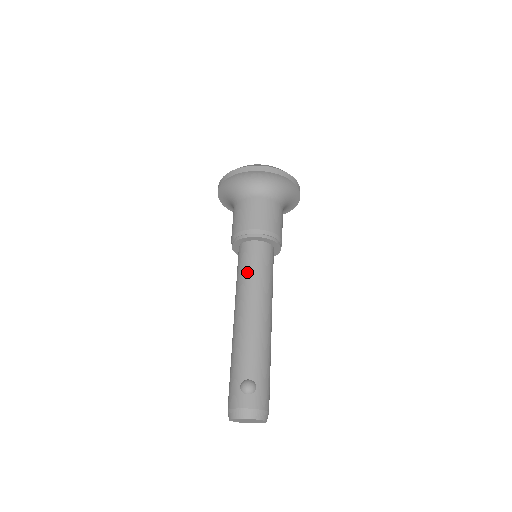
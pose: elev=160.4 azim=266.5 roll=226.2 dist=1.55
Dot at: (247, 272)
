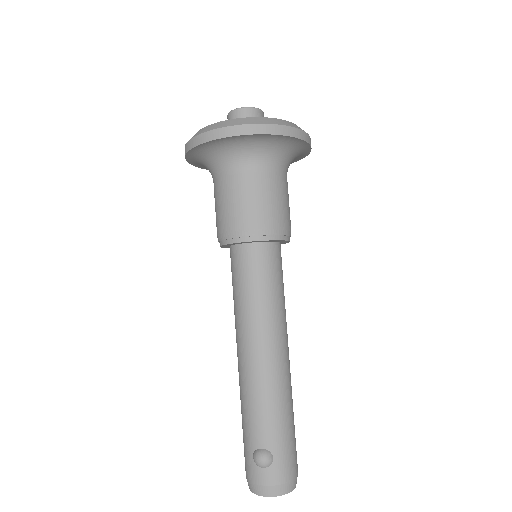
Dot at: (241, 294)
